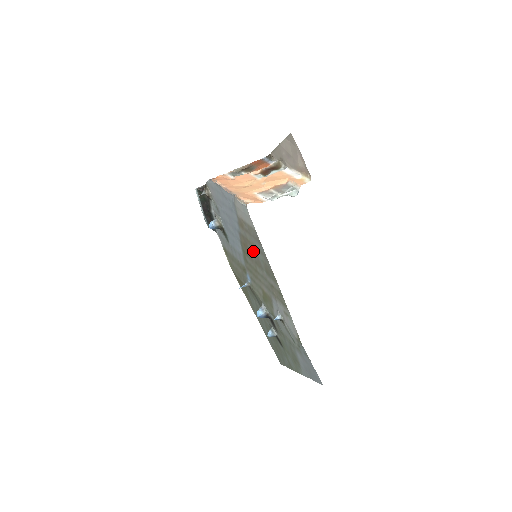
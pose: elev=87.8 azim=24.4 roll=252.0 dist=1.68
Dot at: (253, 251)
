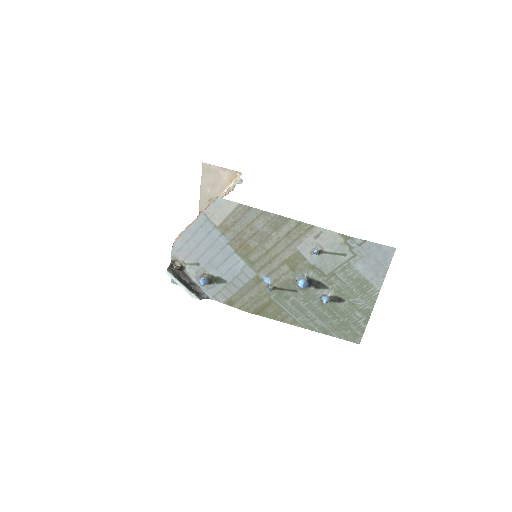
Dot at: (251, 234)
